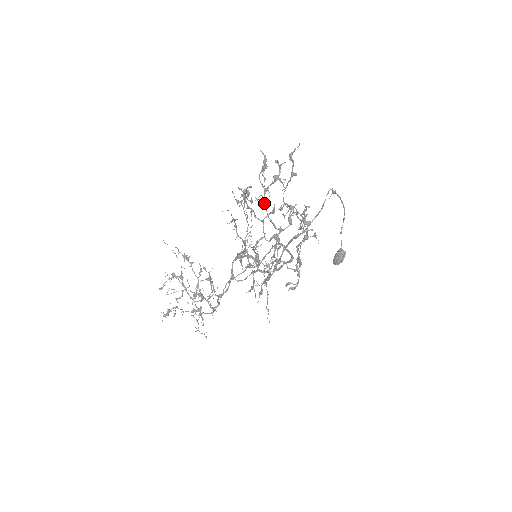
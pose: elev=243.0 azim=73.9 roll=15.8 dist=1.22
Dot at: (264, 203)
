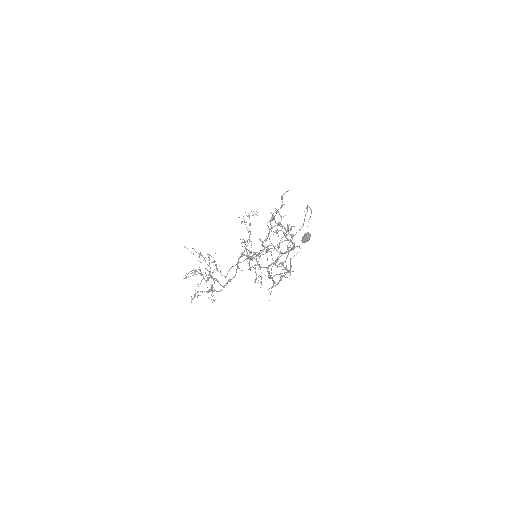
Dot at: occluded
